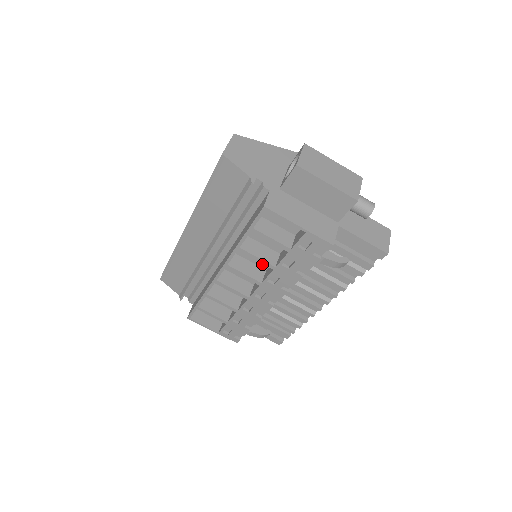
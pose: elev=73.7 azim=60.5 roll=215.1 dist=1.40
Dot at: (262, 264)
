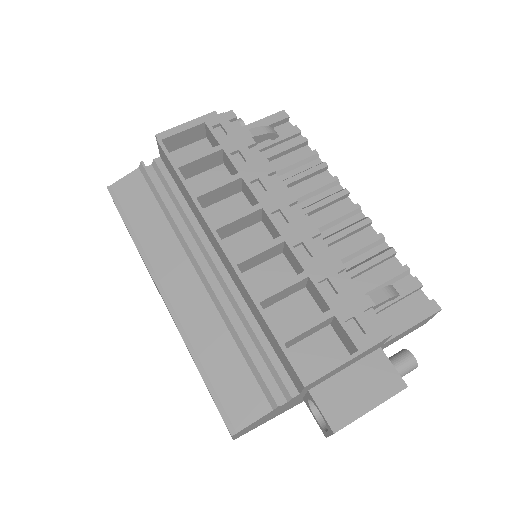
Dot at: occluded
